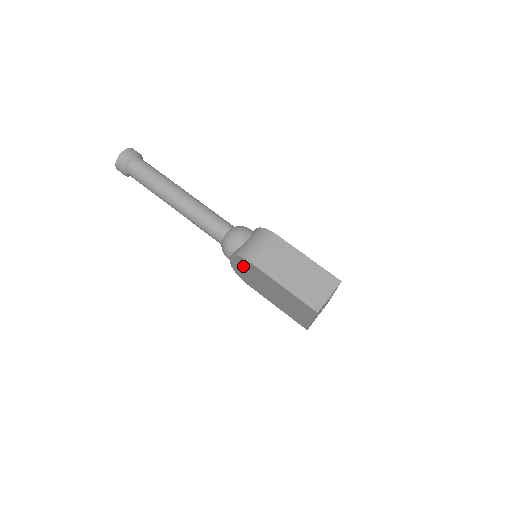
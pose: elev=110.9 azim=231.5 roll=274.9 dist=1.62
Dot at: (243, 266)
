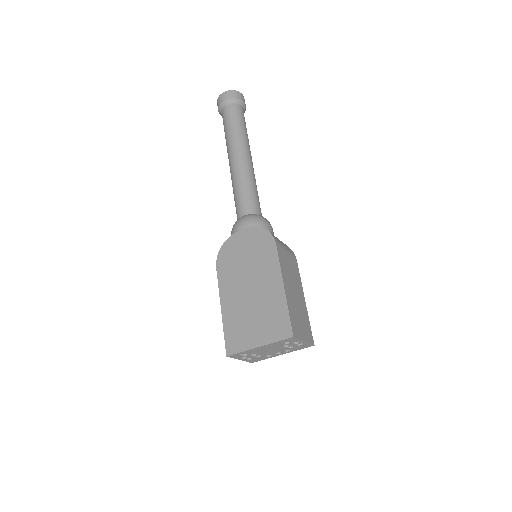
Dot at: (253, 244)
